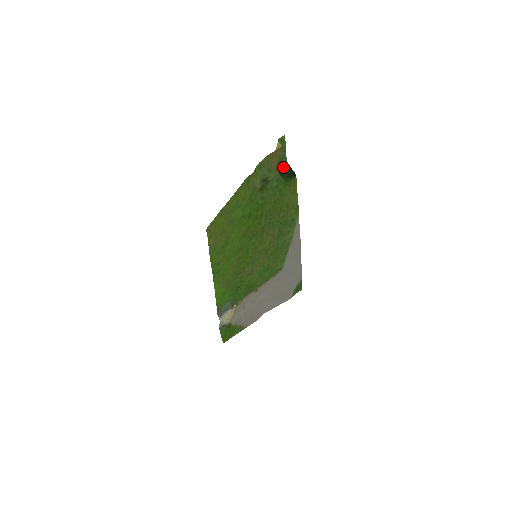
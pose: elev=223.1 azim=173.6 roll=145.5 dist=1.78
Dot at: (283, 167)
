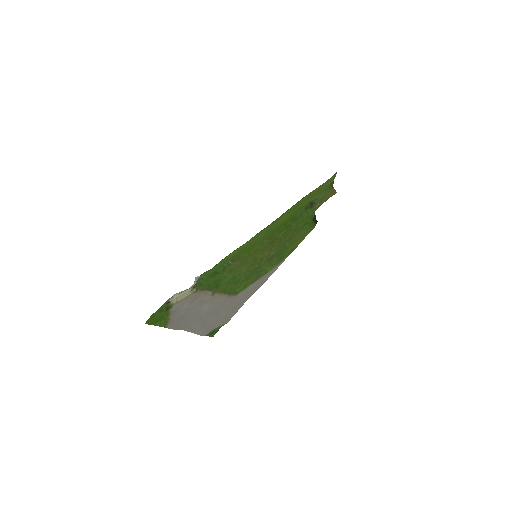
Dot at: occluded
